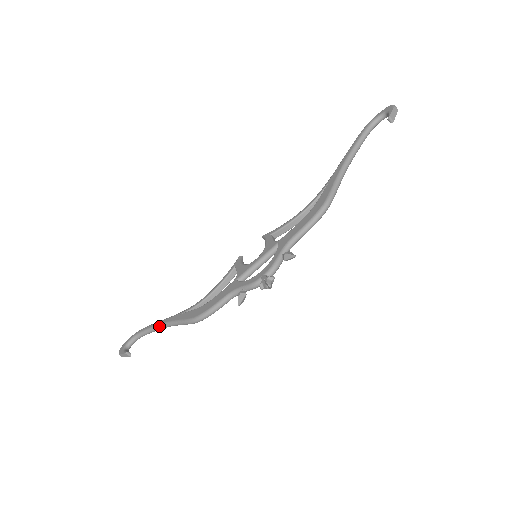
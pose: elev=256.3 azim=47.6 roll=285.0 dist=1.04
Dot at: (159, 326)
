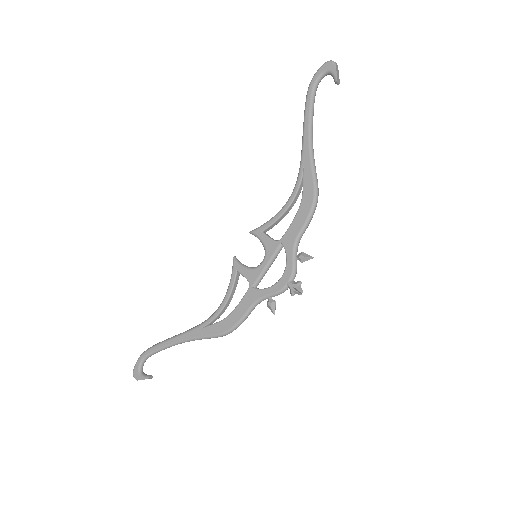
Dot at: (174, 344)
